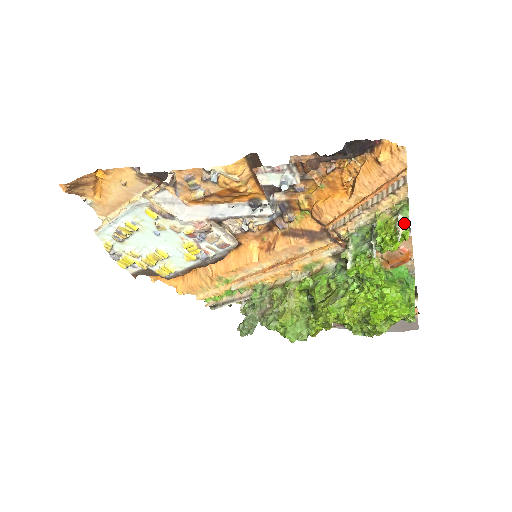
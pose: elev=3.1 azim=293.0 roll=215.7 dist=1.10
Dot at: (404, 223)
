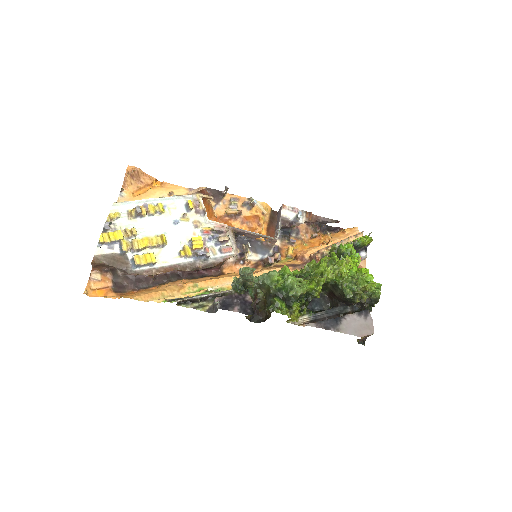
Dot at: occluded
